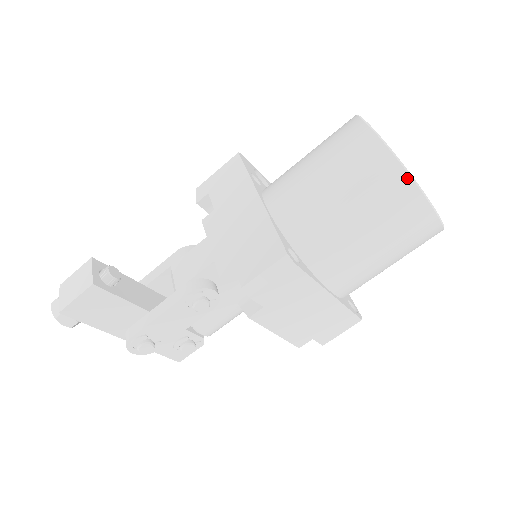
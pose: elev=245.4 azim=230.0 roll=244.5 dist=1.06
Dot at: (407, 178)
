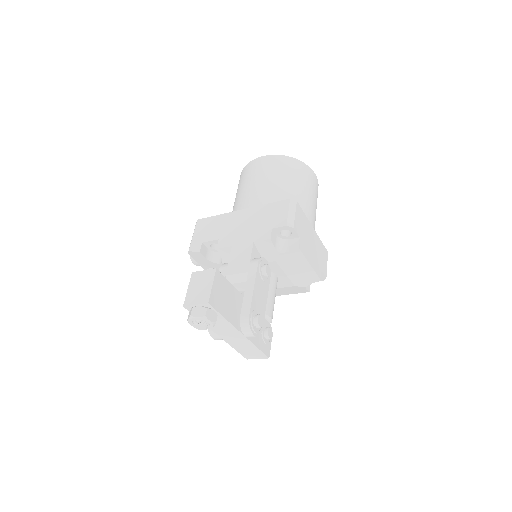
Dot at: (296, 160)
